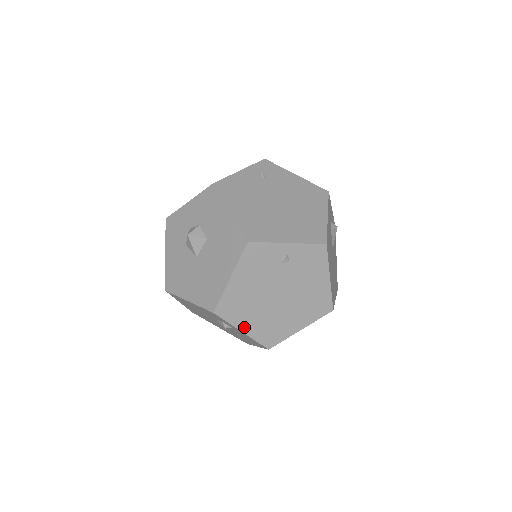
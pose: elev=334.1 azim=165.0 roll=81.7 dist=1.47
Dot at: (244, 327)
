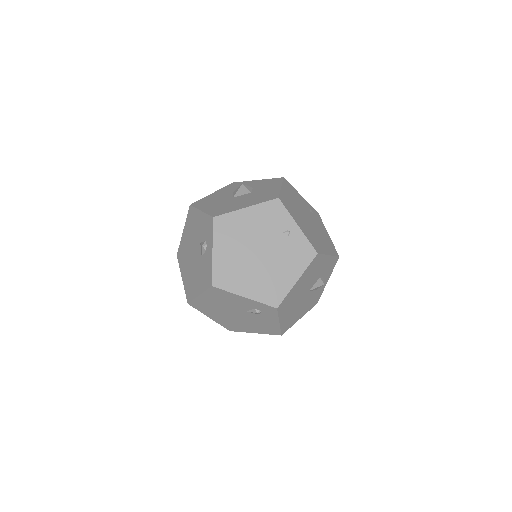
Dot at: (217, 250)
